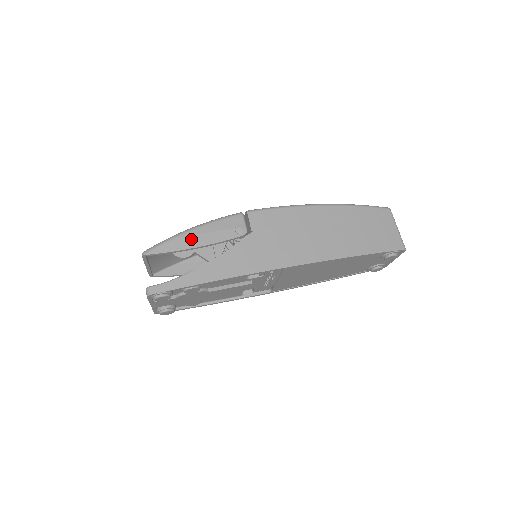
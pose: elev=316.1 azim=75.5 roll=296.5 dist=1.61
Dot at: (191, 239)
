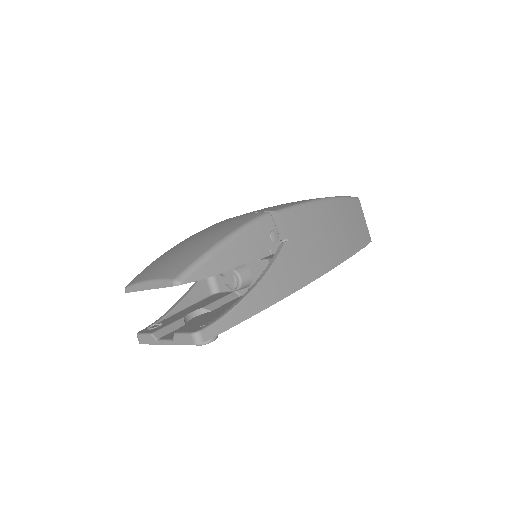
Dot at: (231, 255)
